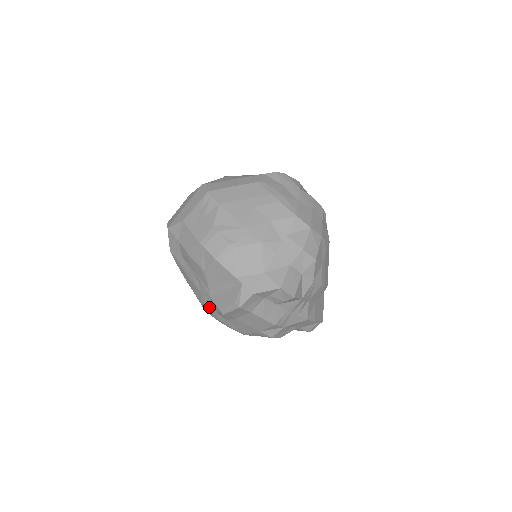
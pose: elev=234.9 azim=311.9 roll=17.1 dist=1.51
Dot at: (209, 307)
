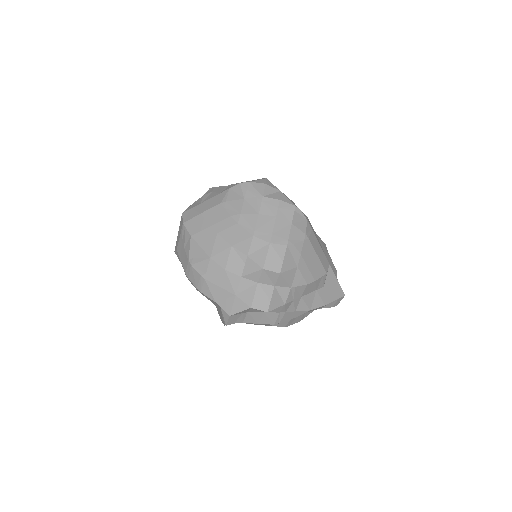
Dot at: occluded
